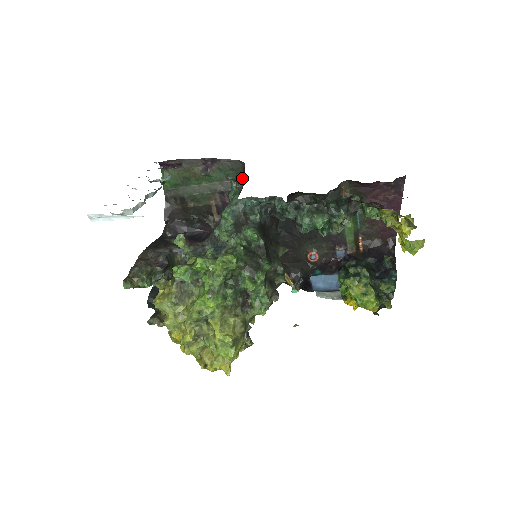
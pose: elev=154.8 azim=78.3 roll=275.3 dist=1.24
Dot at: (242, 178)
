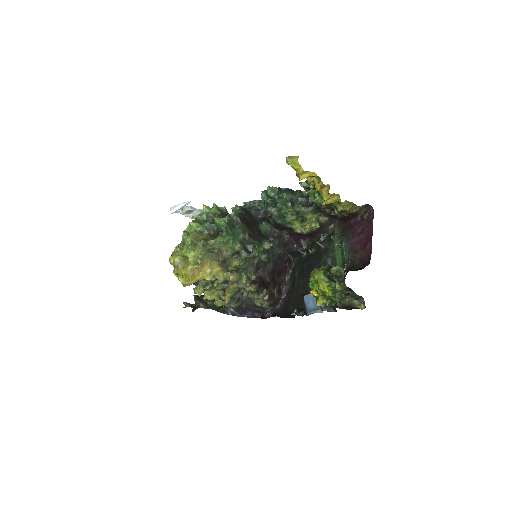
Dot at: occluded
